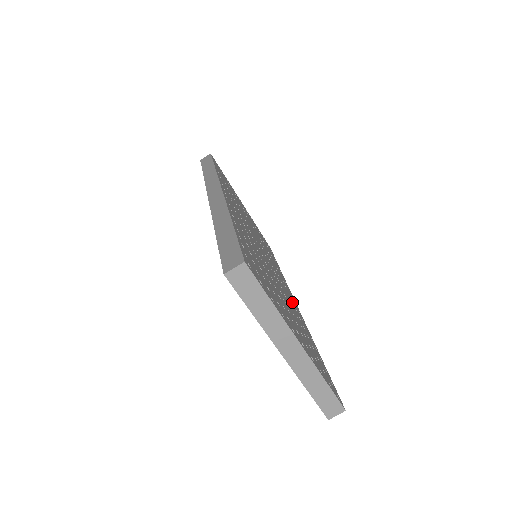
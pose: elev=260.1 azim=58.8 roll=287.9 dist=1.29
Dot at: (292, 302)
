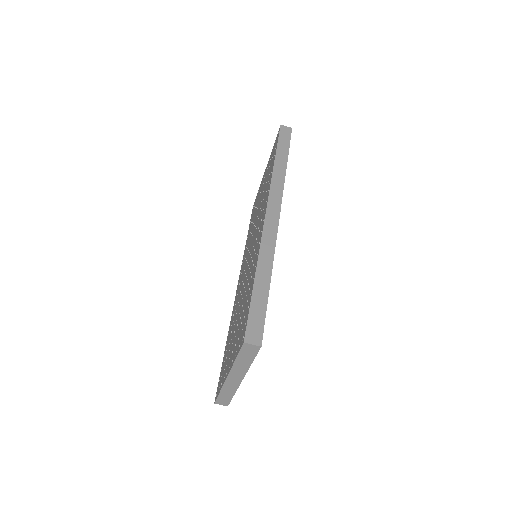
Dot at: occluded
